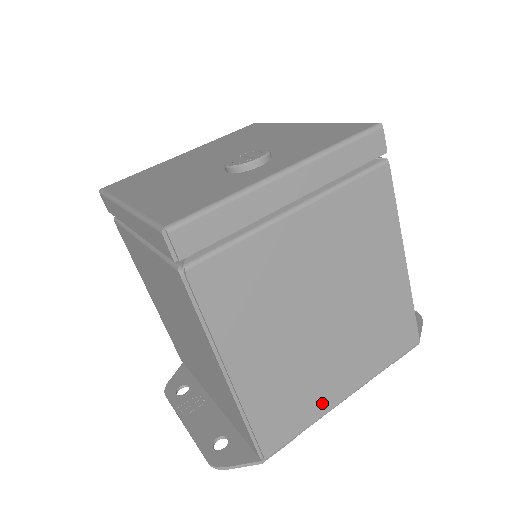
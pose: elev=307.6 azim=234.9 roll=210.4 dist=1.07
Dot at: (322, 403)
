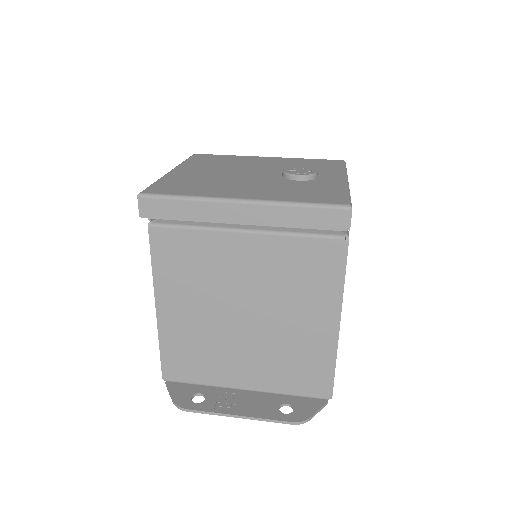
Dot at: occluded
